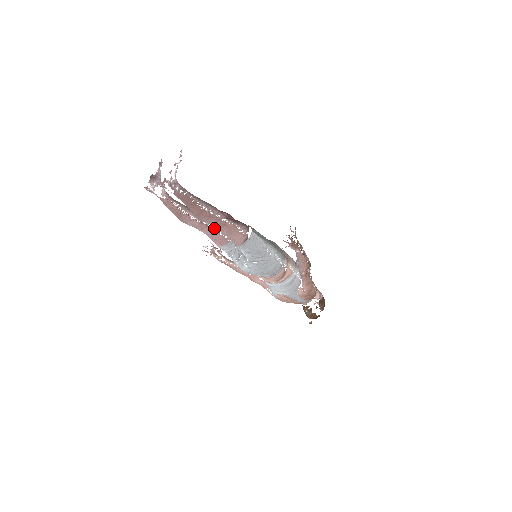
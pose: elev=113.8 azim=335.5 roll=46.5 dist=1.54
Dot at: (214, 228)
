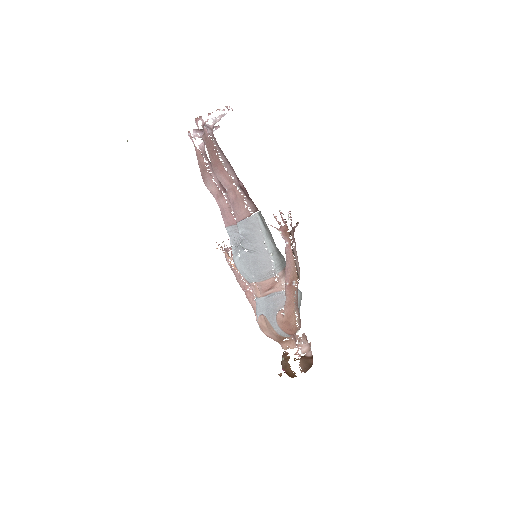
Dot at: (229, 203)
